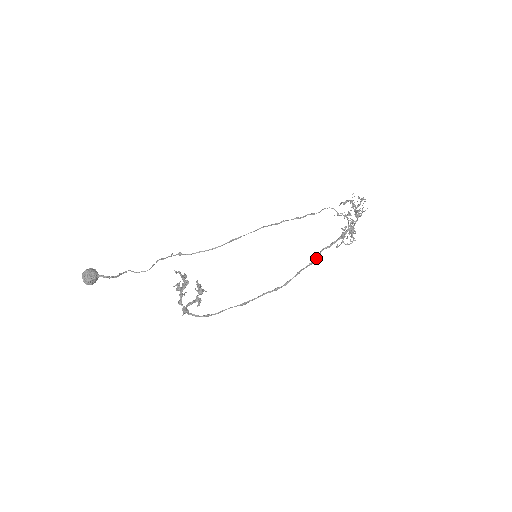
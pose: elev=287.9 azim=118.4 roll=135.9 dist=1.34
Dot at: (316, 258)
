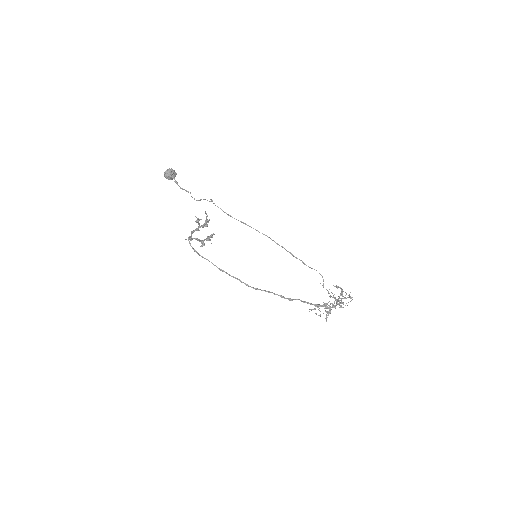
Dot at: (288, 298)
